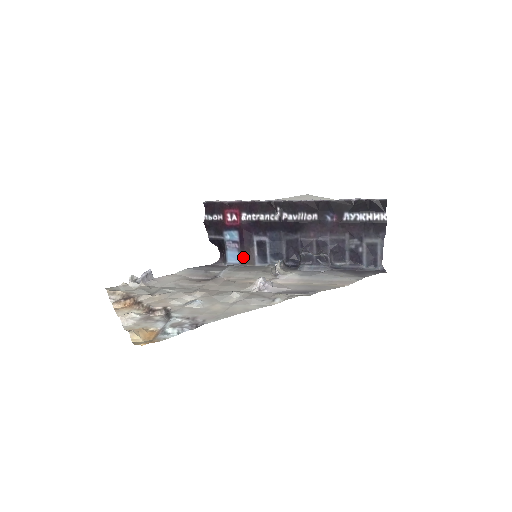
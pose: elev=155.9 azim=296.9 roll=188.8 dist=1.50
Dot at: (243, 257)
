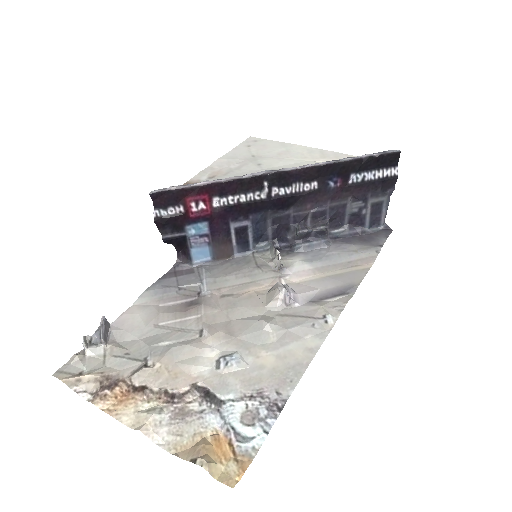
Dot at: (217, 252)
